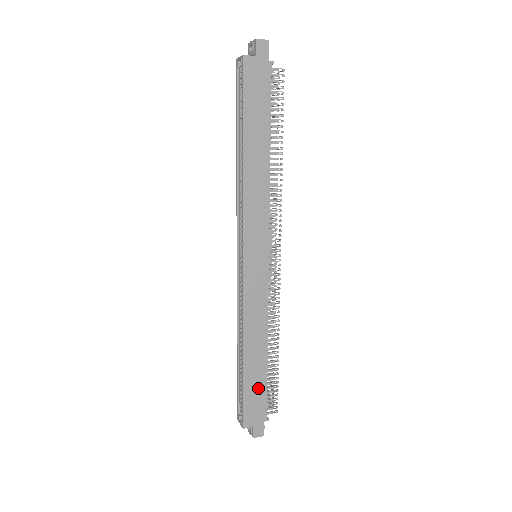
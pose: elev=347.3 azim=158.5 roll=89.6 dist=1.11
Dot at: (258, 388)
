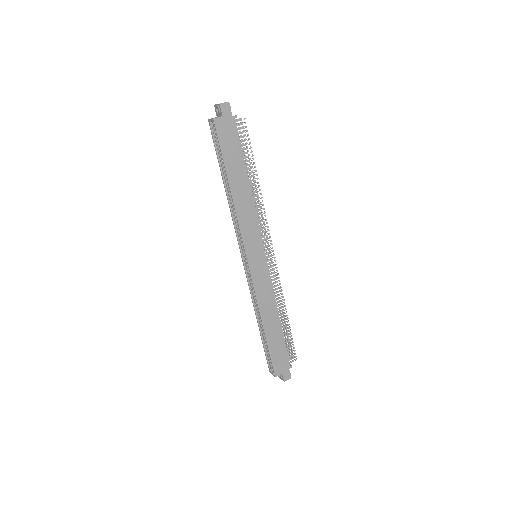
Dot at: (279, 347)
